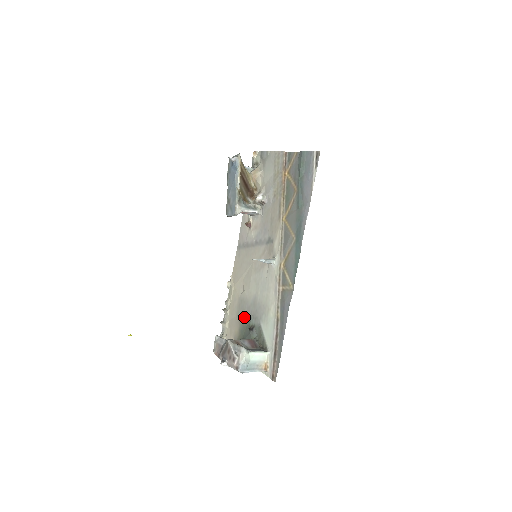
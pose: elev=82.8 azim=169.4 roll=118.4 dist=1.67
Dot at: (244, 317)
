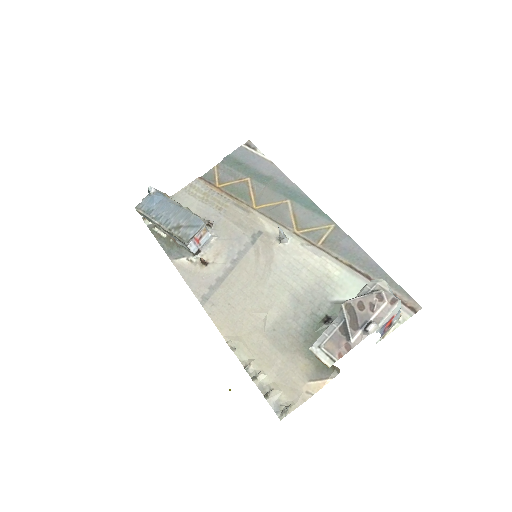
Dot at: (299, 334)
